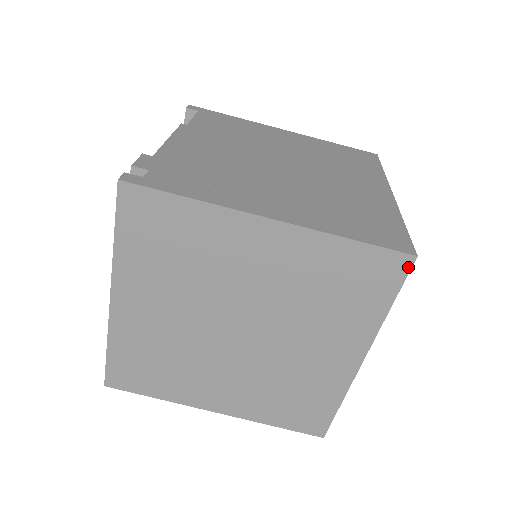
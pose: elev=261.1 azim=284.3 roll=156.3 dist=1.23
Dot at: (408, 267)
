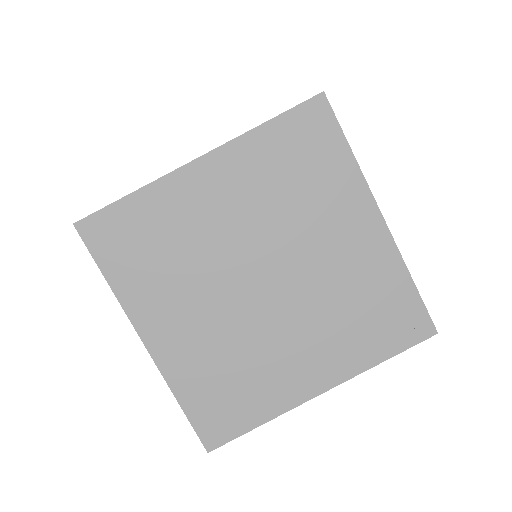
Dot at: (327, 106)
